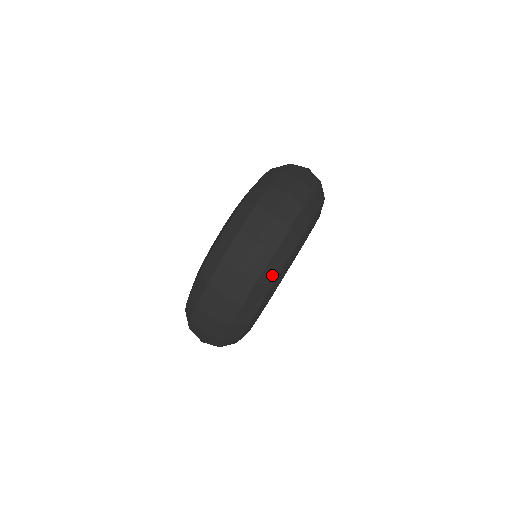
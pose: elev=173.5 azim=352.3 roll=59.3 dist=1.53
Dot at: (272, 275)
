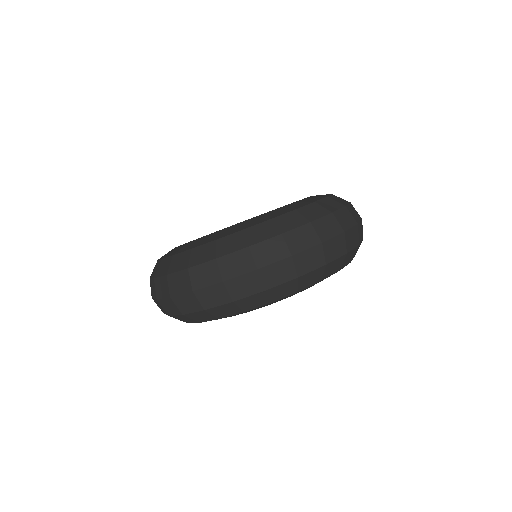
Dot at: (223, 313)
